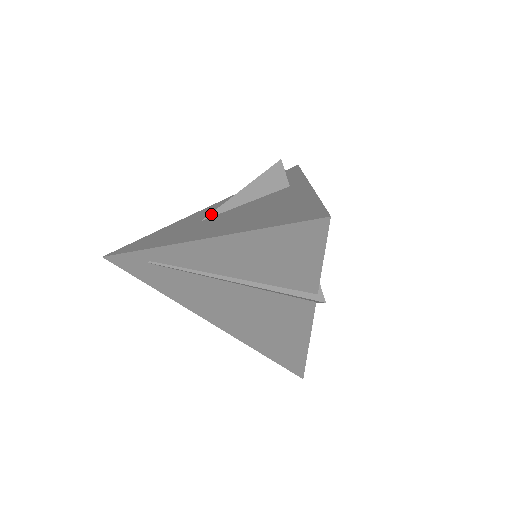
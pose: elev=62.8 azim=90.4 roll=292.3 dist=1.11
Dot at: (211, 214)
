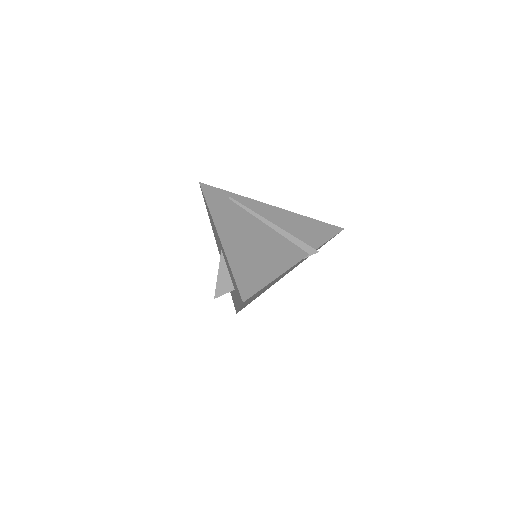
Dot at: occluded
